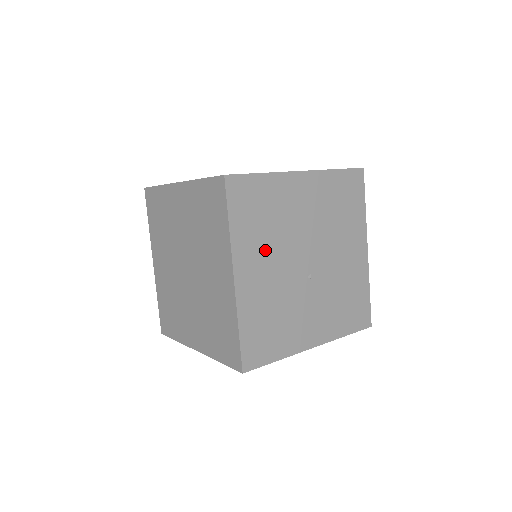
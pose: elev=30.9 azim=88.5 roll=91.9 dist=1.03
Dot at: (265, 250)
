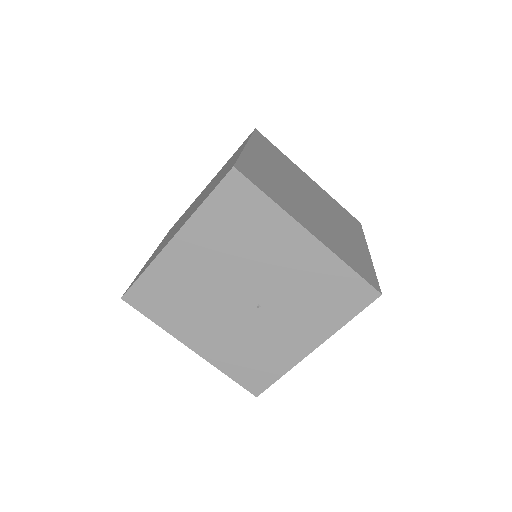
Dot at: (198, 318)
